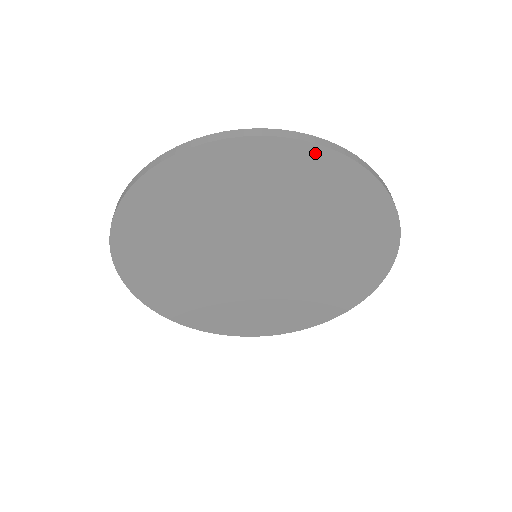
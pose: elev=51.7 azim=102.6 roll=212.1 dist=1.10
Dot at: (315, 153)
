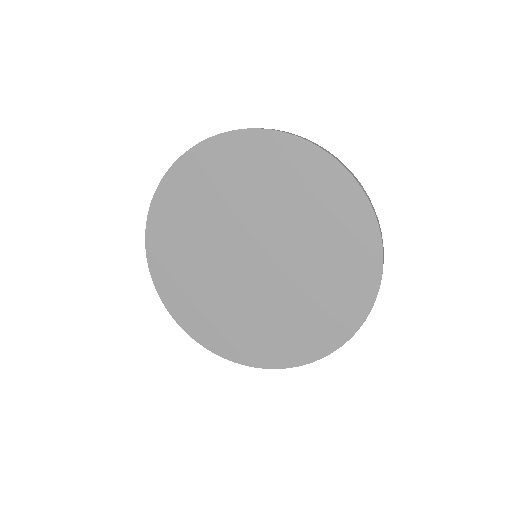
Dot at: (367, 217)
